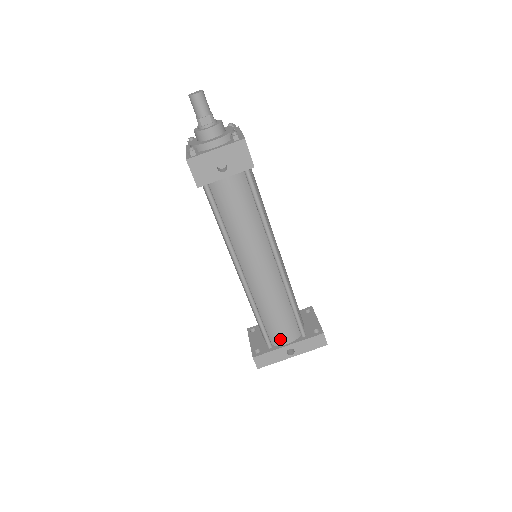
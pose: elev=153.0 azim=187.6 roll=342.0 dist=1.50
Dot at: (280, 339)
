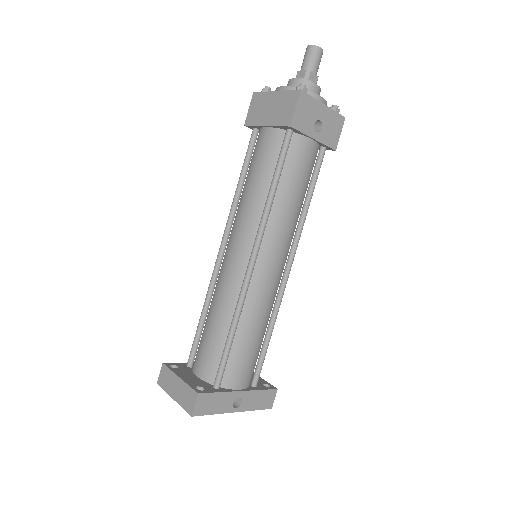
Dot at: (236, 378)
